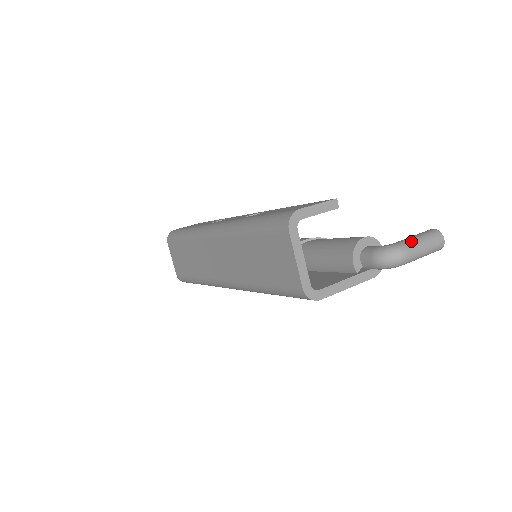
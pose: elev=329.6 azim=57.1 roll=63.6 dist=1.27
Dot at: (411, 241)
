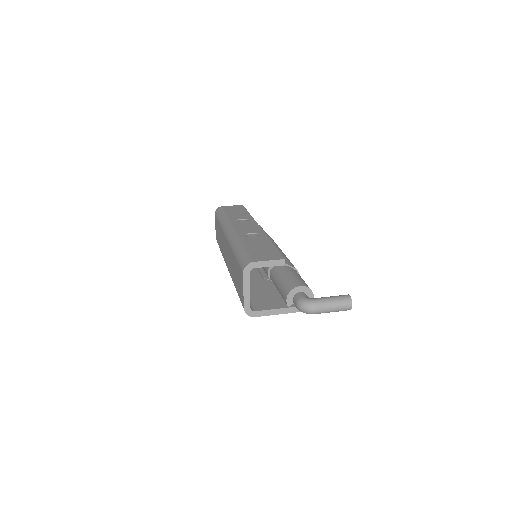
Dot at: (324, 301)
